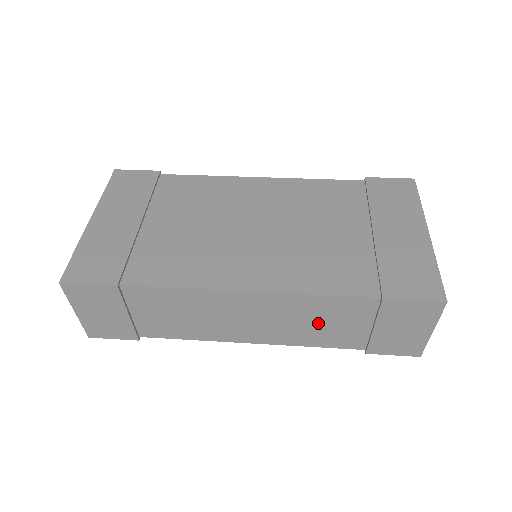
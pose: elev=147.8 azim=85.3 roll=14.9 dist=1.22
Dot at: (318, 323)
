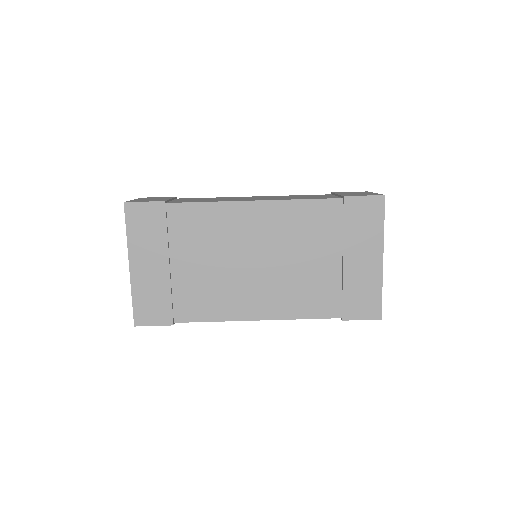
Dot at: occluded
